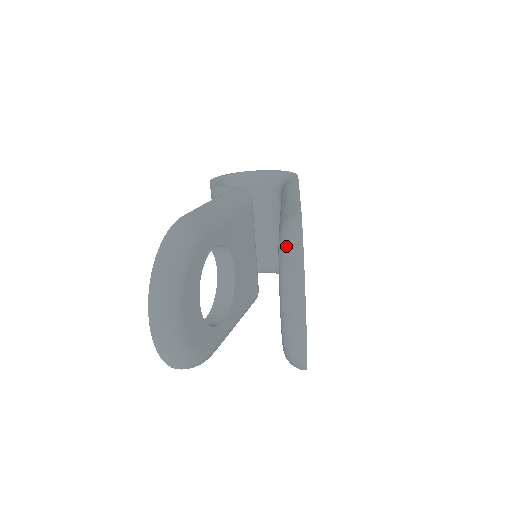
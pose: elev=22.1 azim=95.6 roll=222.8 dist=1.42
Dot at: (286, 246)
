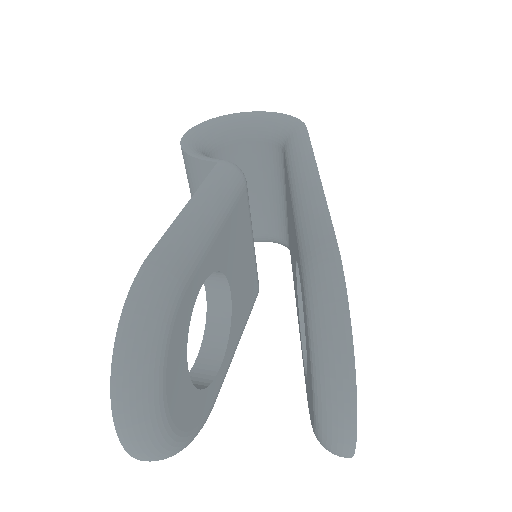
Dot at: (321, 317)
